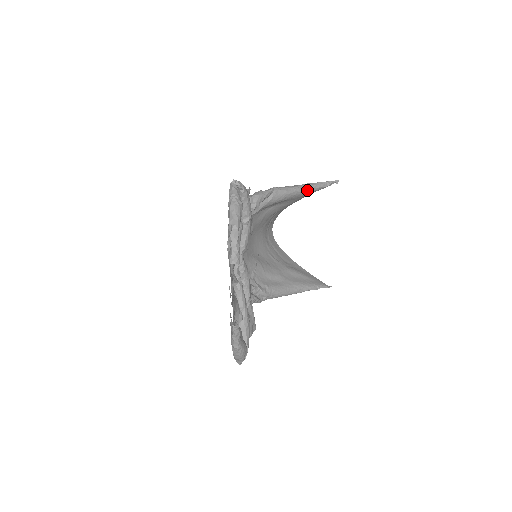
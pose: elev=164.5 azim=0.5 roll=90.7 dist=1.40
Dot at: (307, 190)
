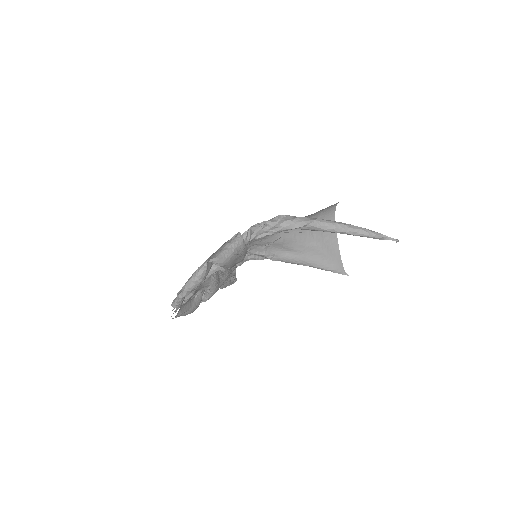
Dot at: (351, 234)
